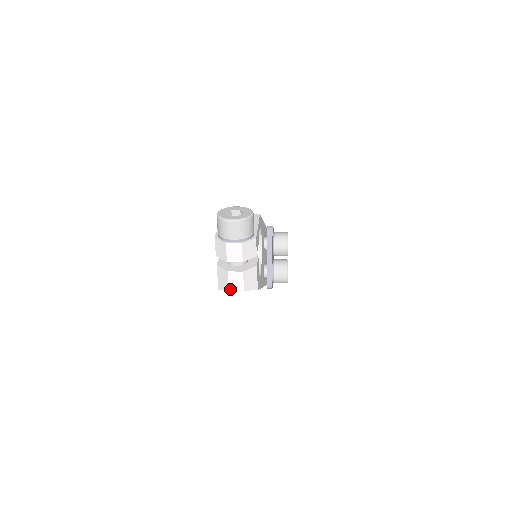
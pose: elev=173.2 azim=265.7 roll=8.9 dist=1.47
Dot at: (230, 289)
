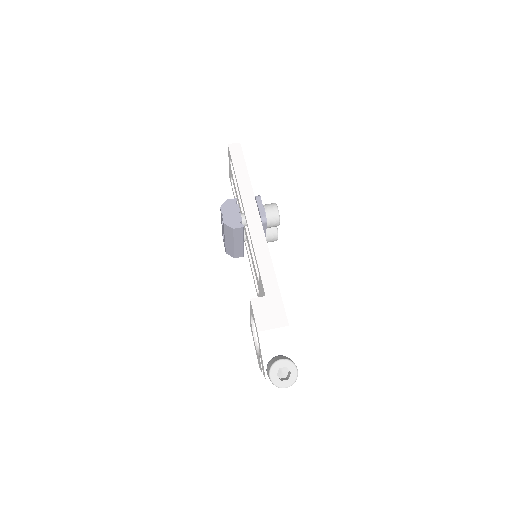
Dot at: occluded
